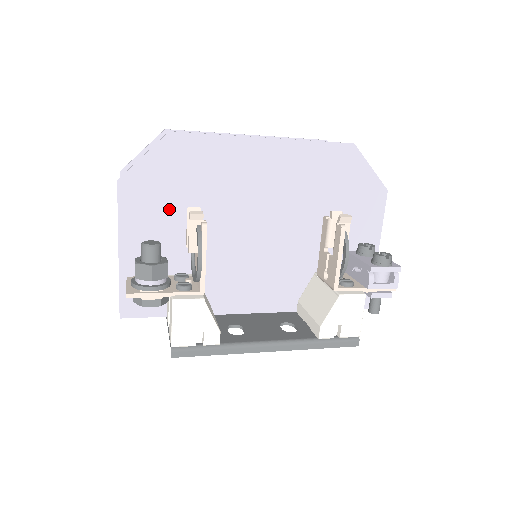
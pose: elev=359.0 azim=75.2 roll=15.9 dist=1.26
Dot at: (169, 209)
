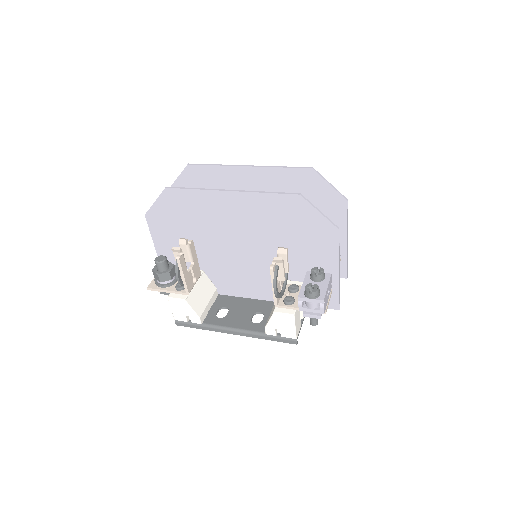
Dot at: (178, 232)
